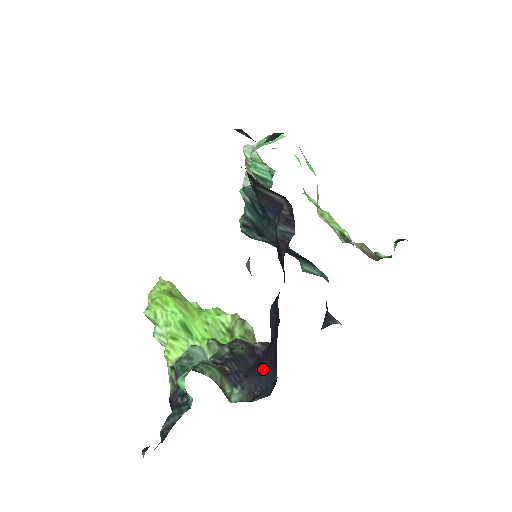
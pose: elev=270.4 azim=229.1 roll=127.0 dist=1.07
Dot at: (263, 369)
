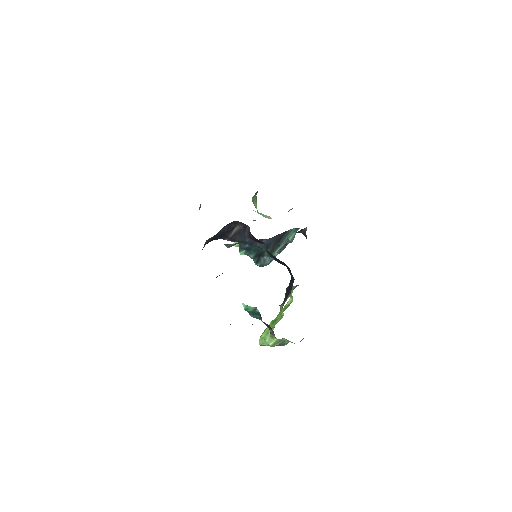
Dot at: (291, 277)
